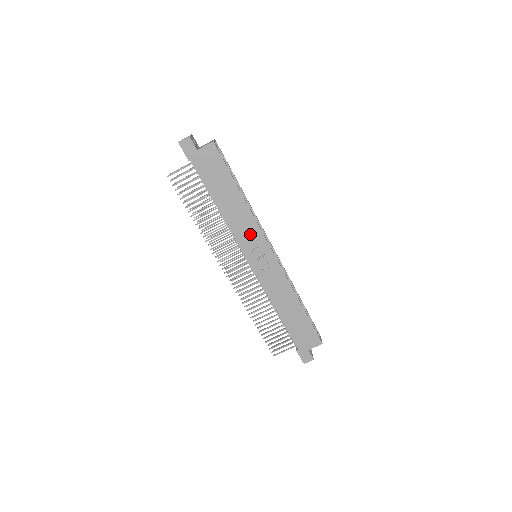
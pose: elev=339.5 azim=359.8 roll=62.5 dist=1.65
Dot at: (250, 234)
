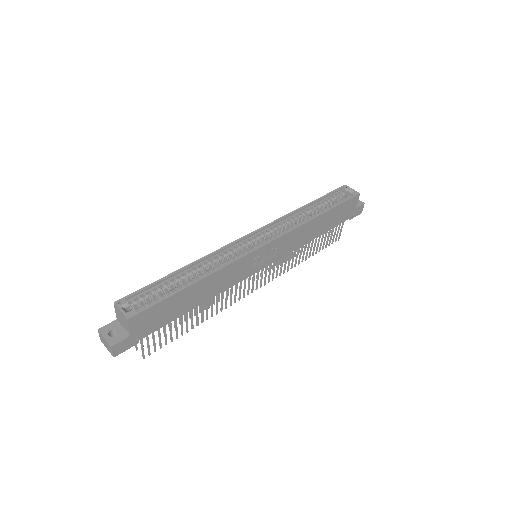
Dot at: (239, 269)
